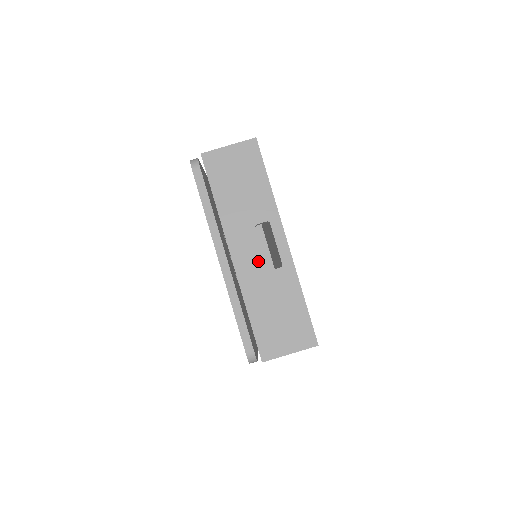
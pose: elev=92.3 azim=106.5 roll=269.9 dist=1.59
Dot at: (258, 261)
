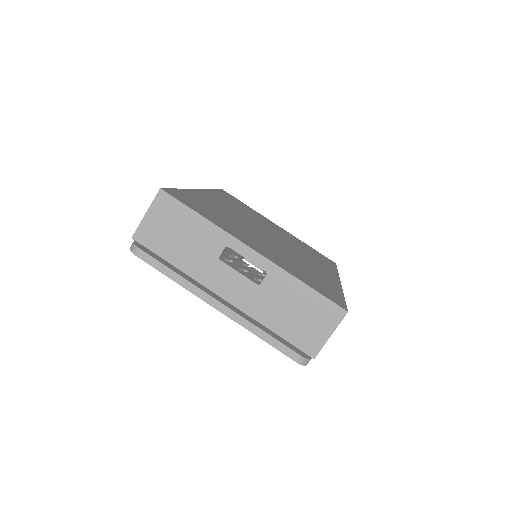
Dot at: (245, 284)
